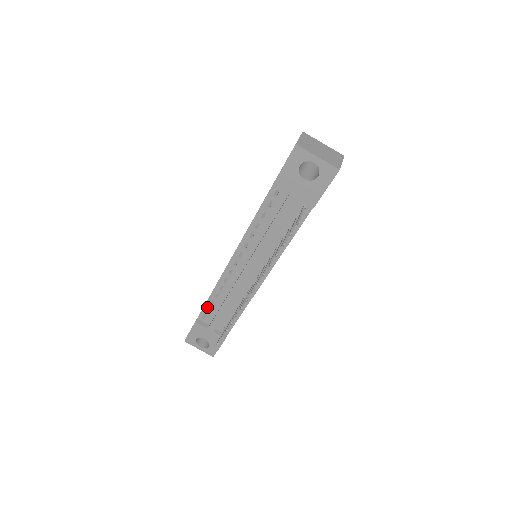
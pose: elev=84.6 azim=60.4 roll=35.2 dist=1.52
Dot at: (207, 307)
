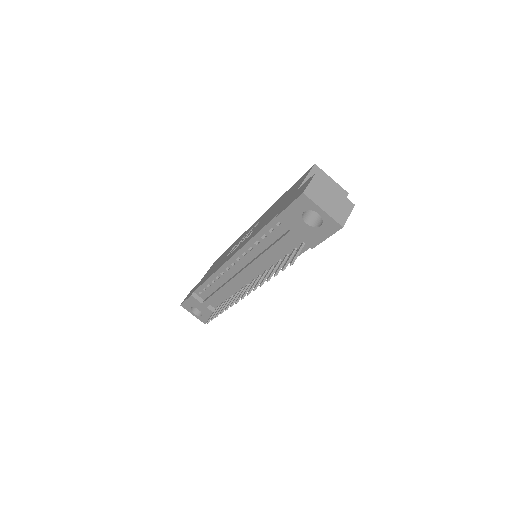
Dot at: (203, 287)
